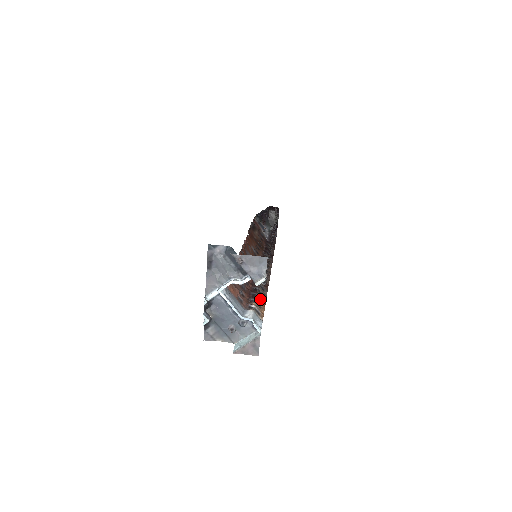
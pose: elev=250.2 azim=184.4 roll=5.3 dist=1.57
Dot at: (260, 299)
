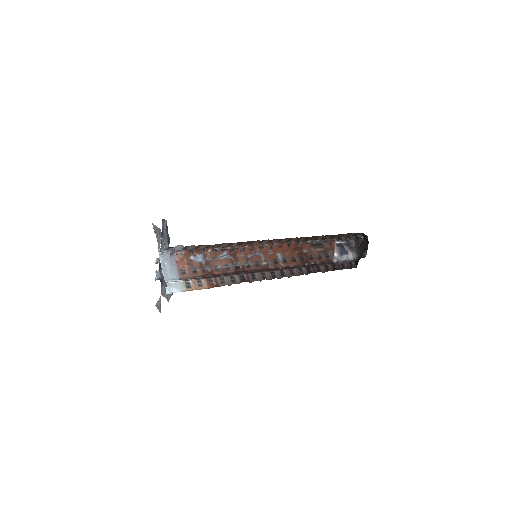
Dot at: (213, 283)
